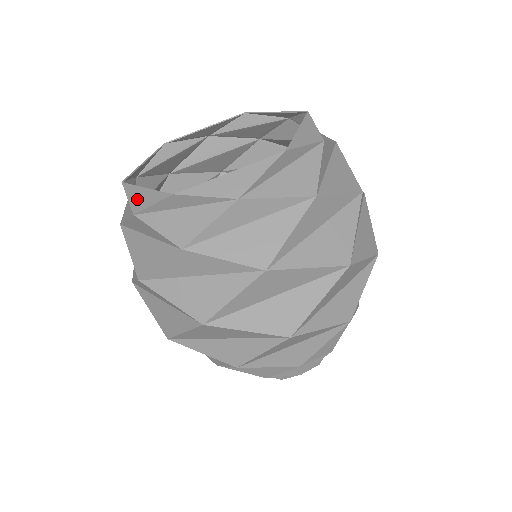
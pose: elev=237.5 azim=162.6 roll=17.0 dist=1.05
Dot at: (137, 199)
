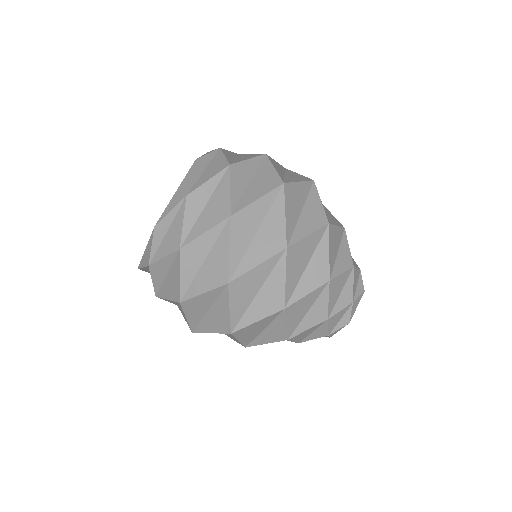
Dot at: (146, 259)
